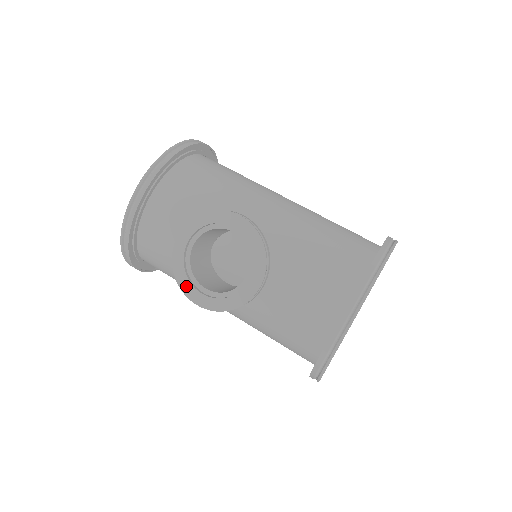
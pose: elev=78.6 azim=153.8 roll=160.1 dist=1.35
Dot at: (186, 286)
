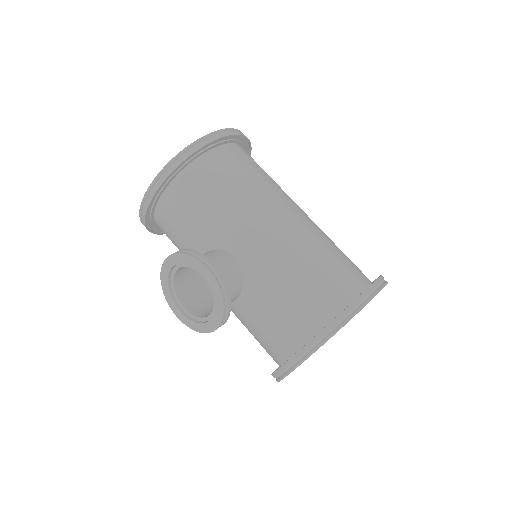
Dot at: (170, 300)
